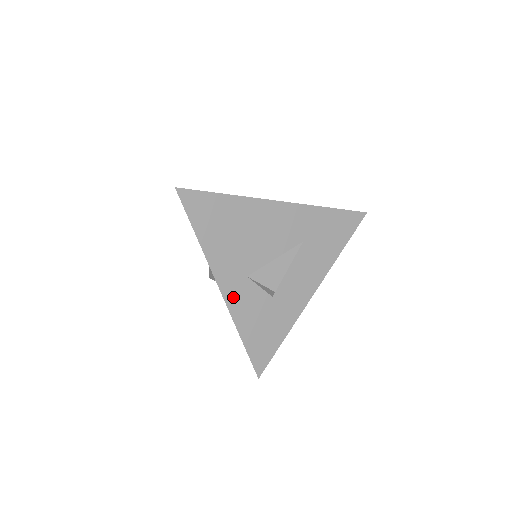
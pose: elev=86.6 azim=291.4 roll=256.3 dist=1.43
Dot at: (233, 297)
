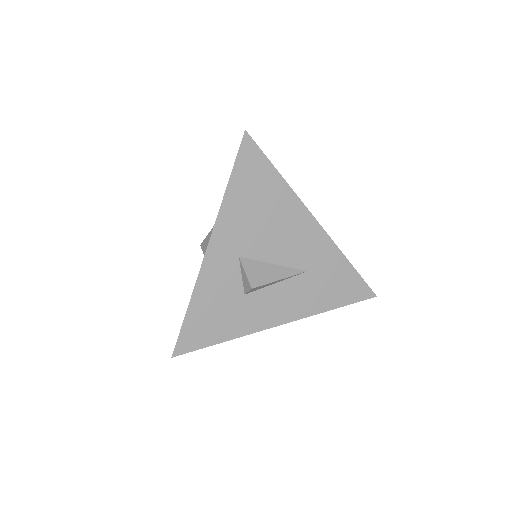
Dot at: (213, 263)
